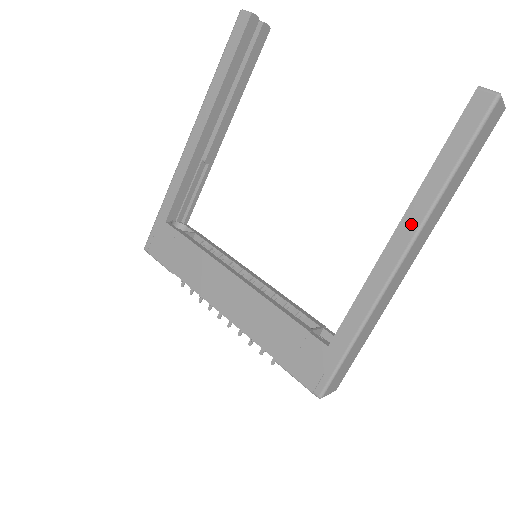
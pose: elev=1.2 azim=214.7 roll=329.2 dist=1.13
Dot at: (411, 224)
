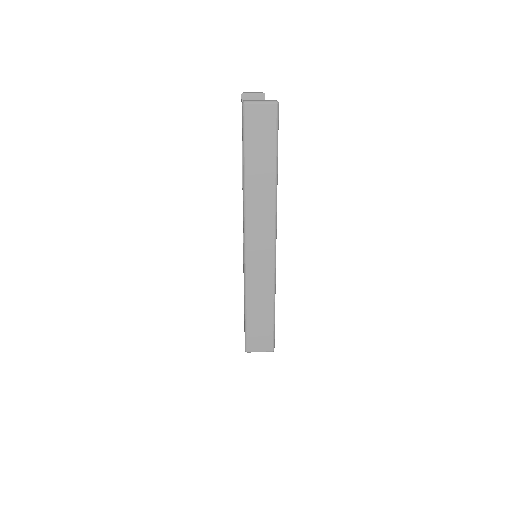
Dot at: (243, 211)
